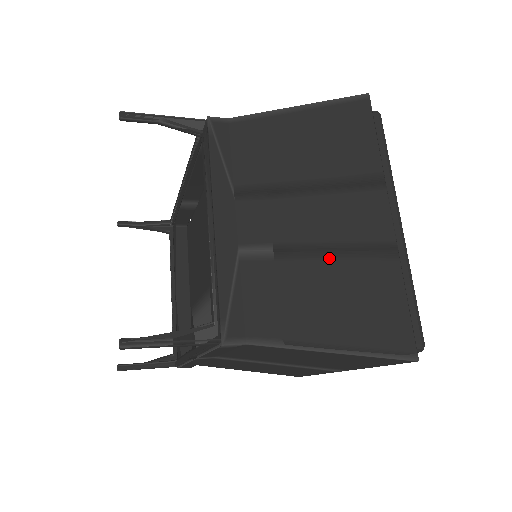
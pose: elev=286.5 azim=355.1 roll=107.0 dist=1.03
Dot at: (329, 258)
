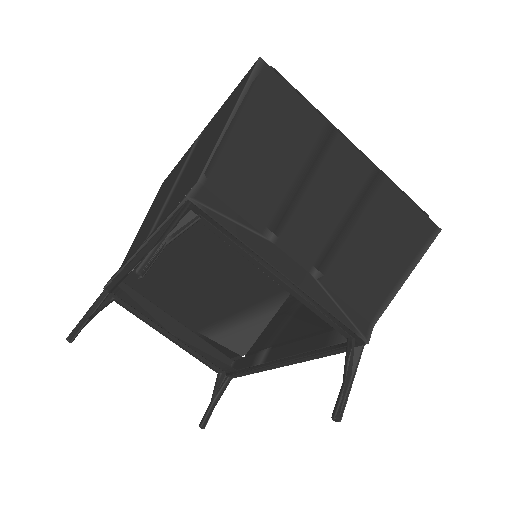
Dot at: (358, 220)
